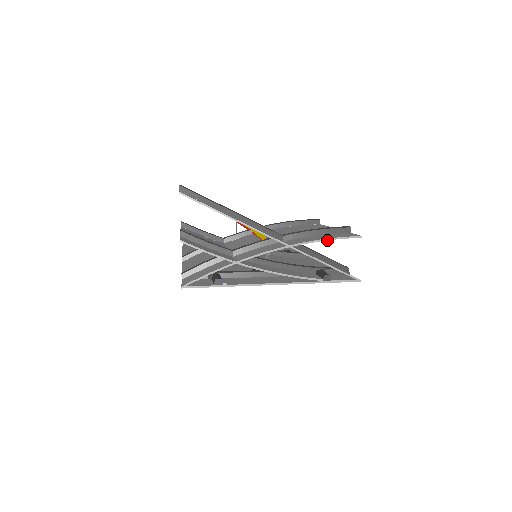
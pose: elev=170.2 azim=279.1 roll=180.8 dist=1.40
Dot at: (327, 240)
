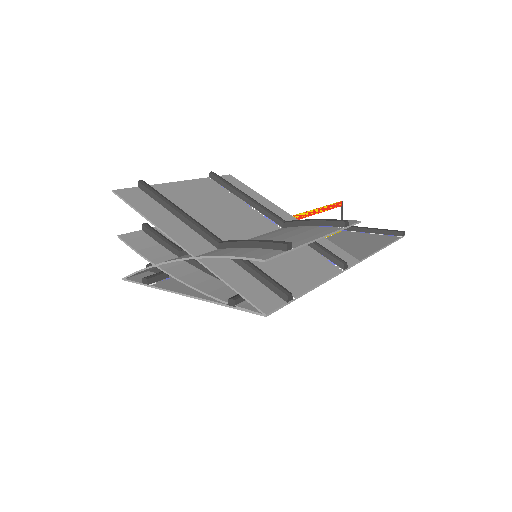
Dot at: occluded
